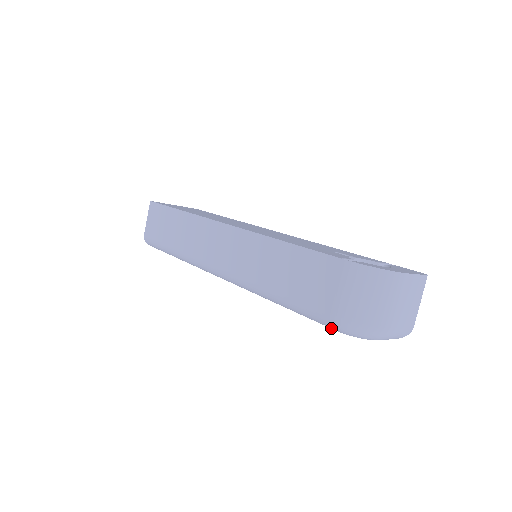
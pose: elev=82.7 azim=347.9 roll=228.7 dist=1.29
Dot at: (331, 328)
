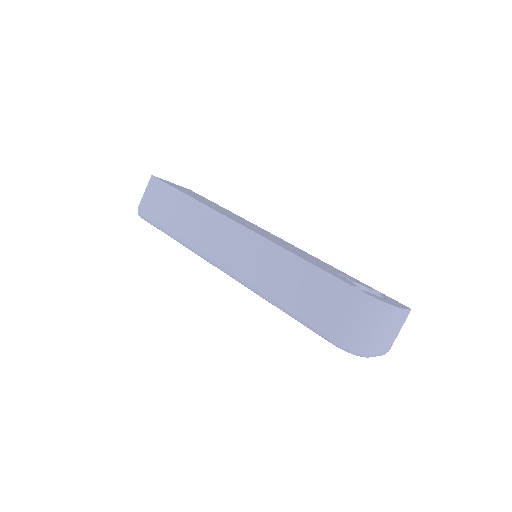
Dot at: (328, 341)
